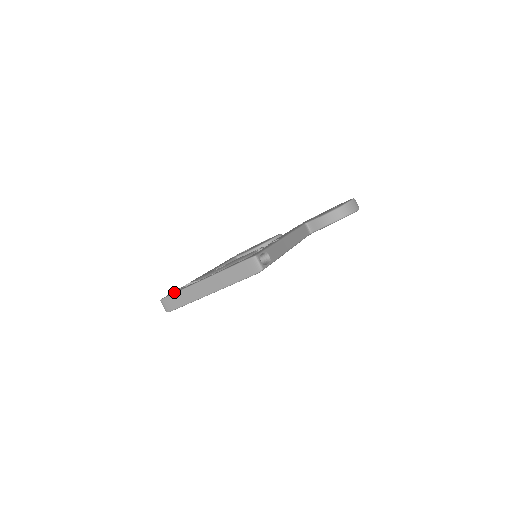
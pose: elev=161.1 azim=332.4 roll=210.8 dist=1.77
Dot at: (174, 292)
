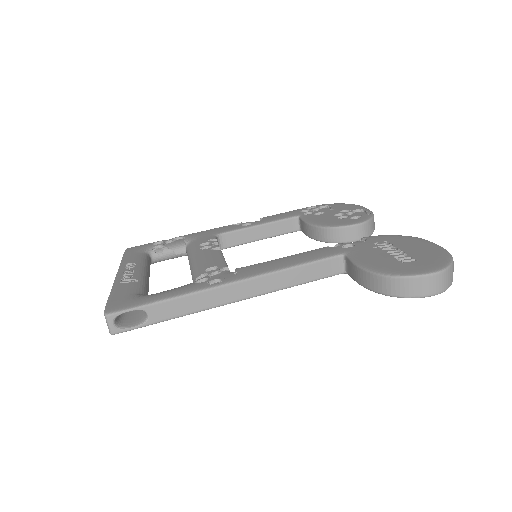
Dot at: (126, 254)
